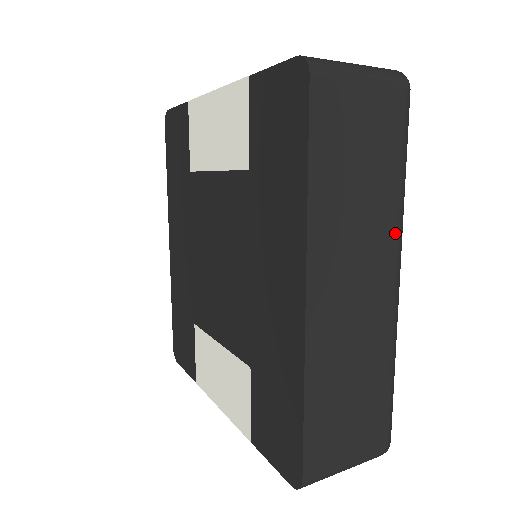
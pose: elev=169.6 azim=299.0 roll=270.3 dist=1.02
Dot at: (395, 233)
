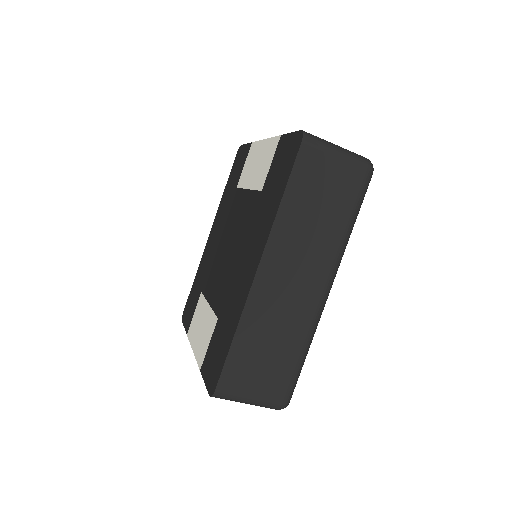
Dot at: (333, 258)
